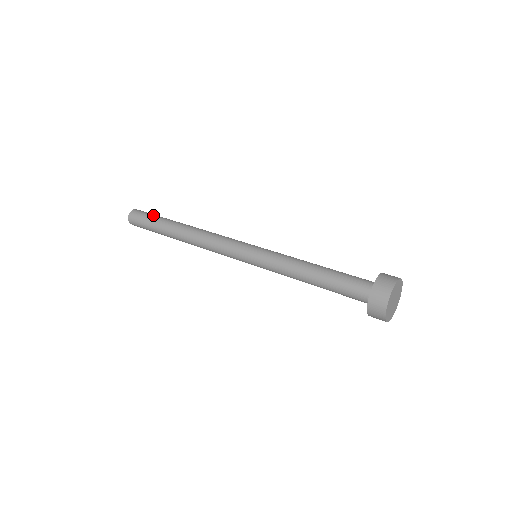
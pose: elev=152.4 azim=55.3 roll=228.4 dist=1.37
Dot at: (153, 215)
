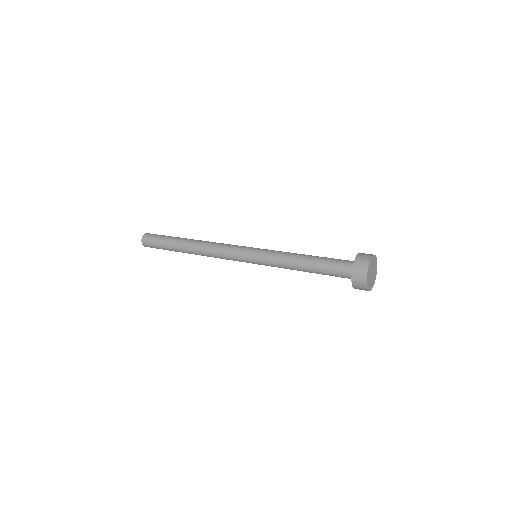
Dot at: occluded
